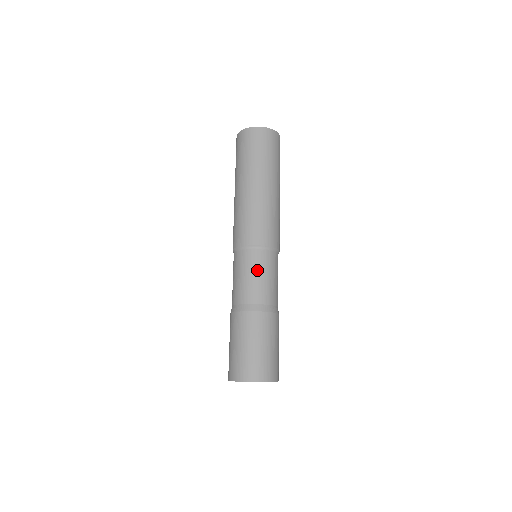
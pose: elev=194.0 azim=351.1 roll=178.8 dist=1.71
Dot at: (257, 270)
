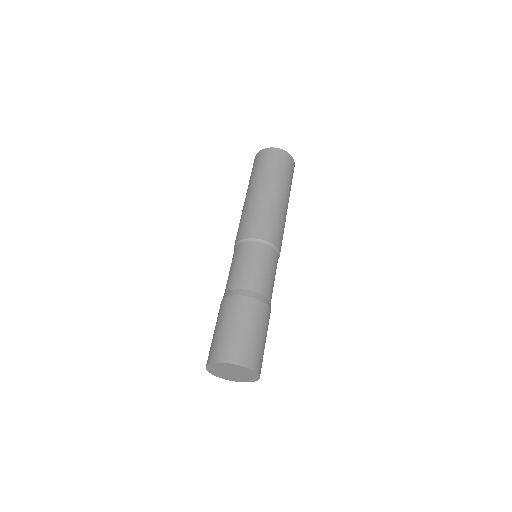
Dot at: (257, 261)
